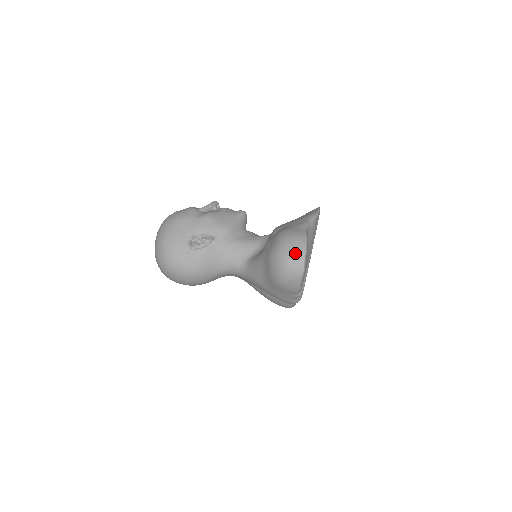
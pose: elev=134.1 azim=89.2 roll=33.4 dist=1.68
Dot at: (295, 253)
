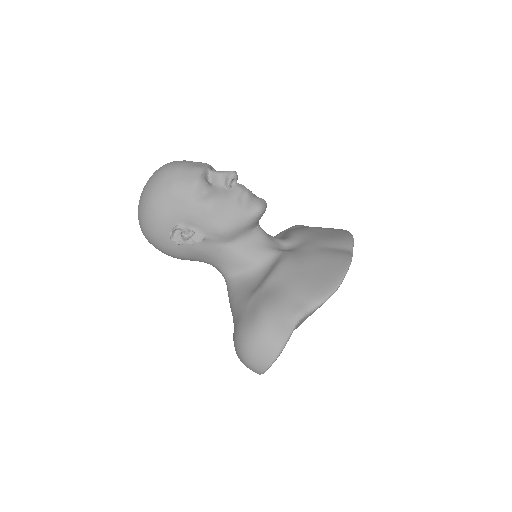
Dot at: (260, 358)
